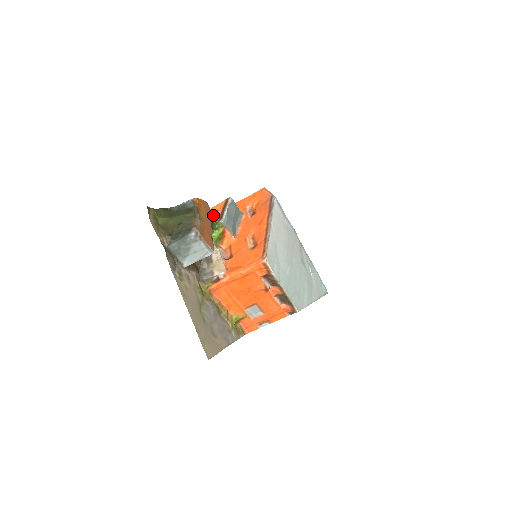
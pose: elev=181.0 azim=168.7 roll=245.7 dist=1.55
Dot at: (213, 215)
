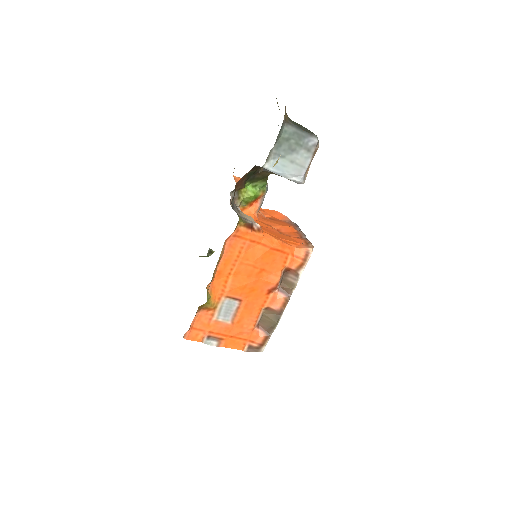
Dot at: occluded
